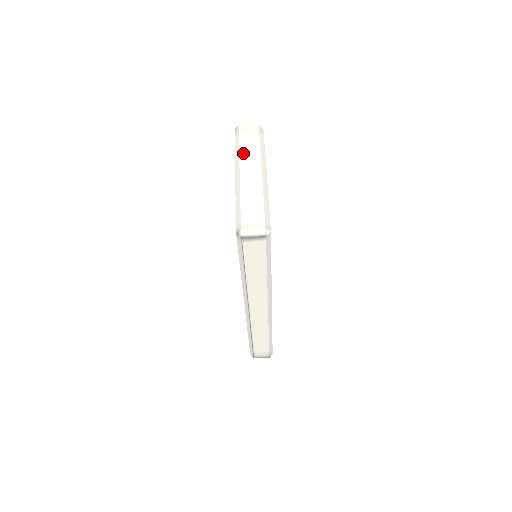
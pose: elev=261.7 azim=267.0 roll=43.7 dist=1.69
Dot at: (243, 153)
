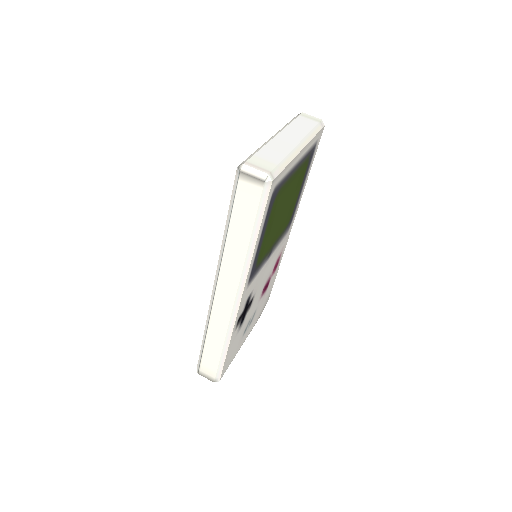
Dot at: (291, 127)
